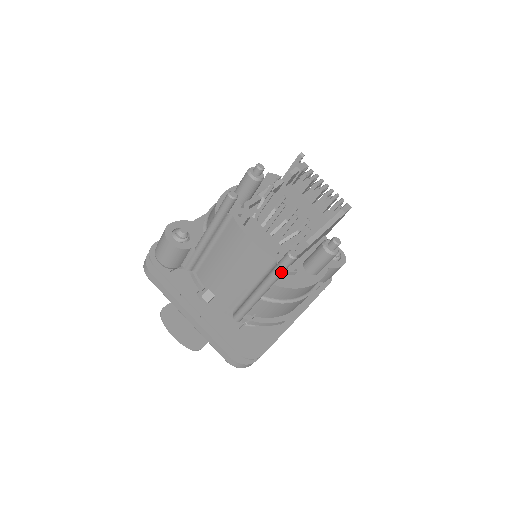
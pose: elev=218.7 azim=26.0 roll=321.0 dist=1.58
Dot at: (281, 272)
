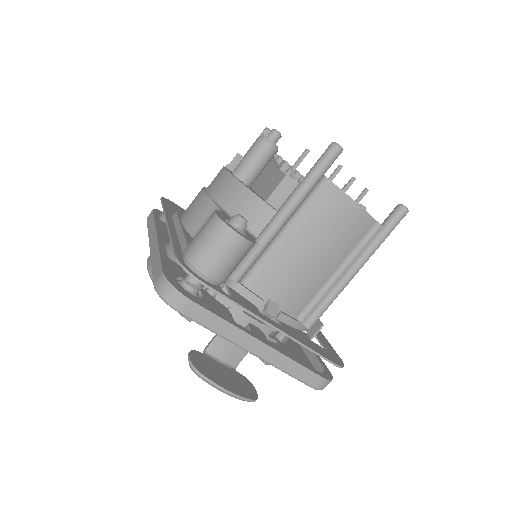
Dot at: (389, 234)
